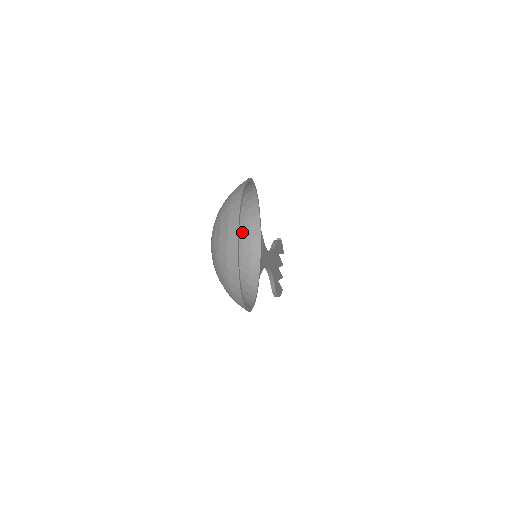
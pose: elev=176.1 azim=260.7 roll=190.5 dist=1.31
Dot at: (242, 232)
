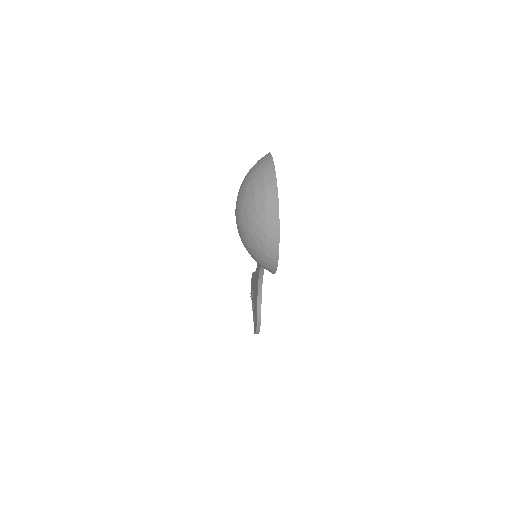
Dot at: occluded
